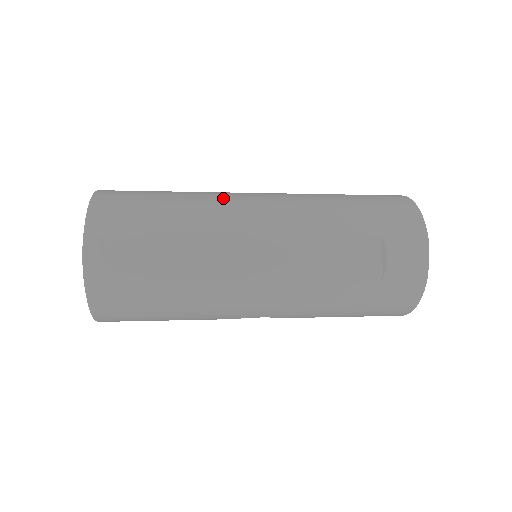
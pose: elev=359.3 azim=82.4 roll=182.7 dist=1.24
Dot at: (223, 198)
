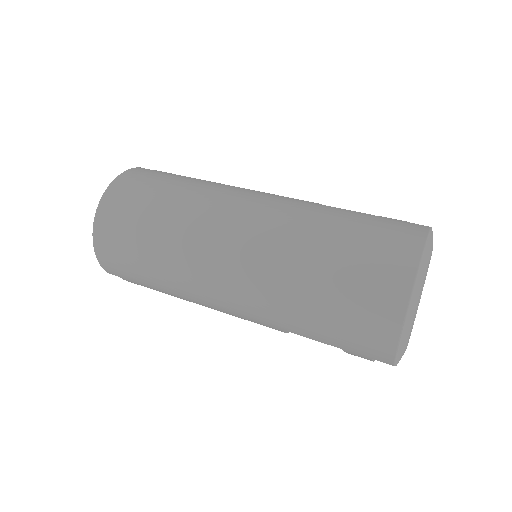
Dot at: (191, 269)
